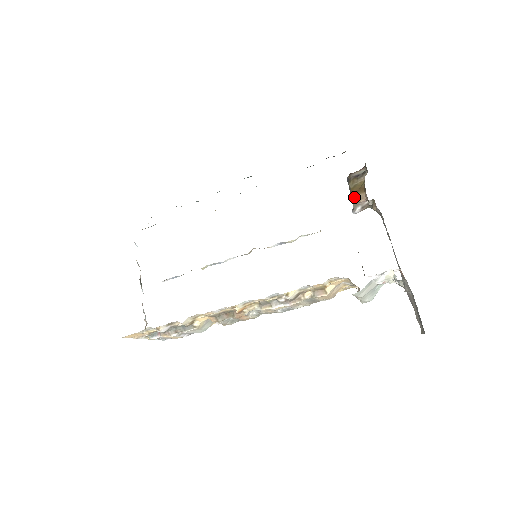
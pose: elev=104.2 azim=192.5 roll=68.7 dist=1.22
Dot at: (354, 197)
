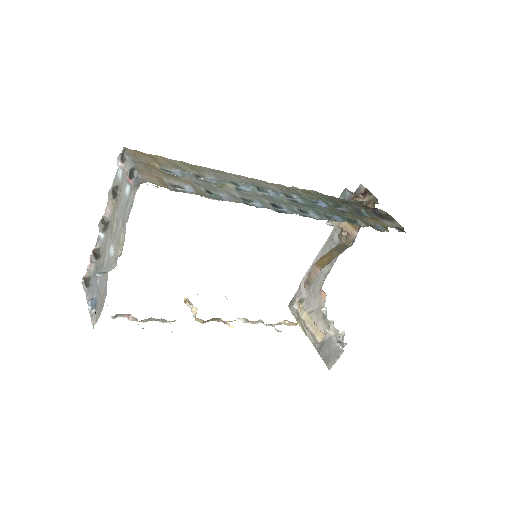
Dot at: occluded
